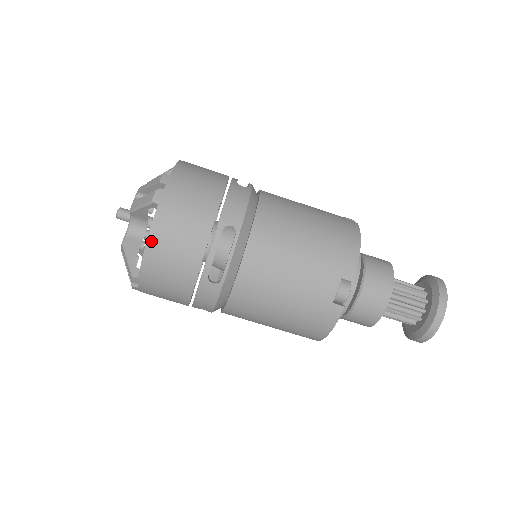
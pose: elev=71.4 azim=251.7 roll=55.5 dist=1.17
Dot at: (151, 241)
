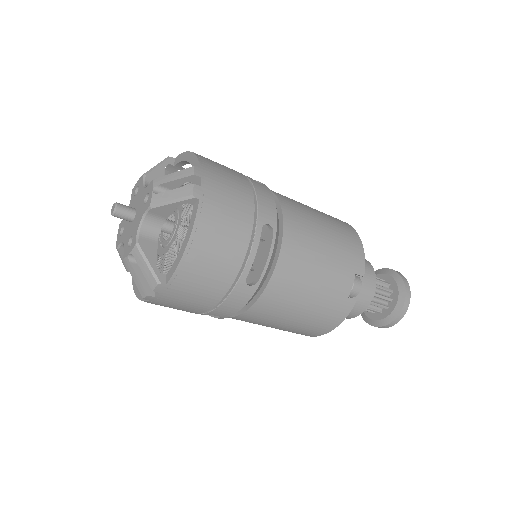
Dot at: (193, 241)
